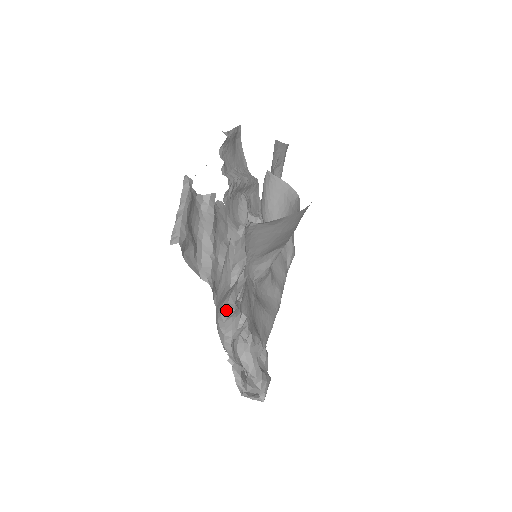
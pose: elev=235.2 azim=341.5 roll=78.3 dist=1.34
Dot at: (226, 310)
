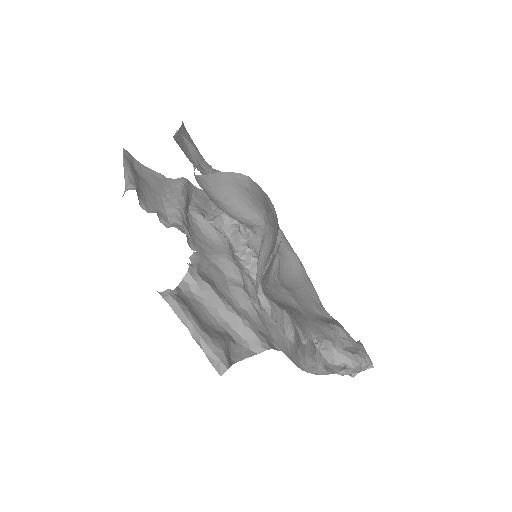
Dot at: (308, 365)
